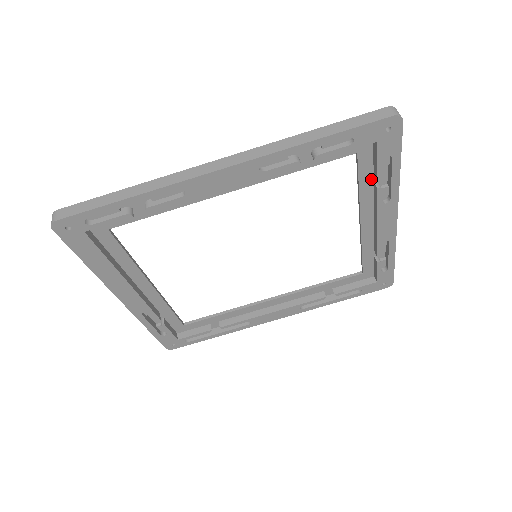
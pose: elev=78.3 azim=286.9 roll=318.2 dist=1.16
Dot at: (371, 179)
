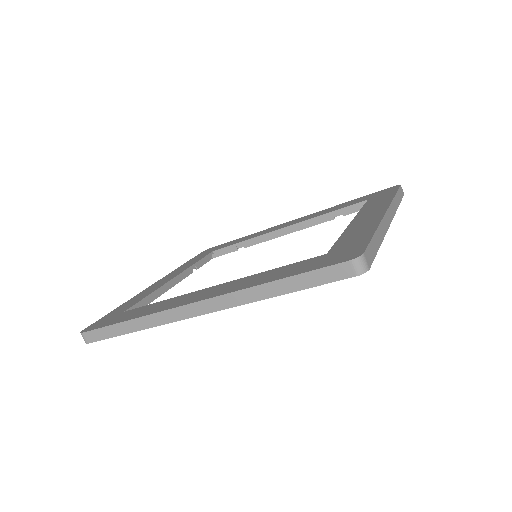
Dot at: occluded
